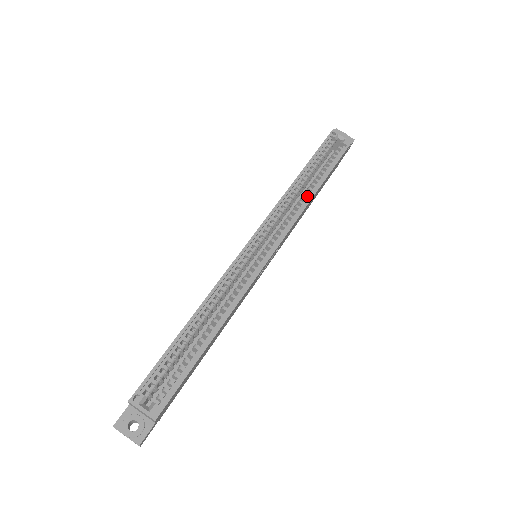
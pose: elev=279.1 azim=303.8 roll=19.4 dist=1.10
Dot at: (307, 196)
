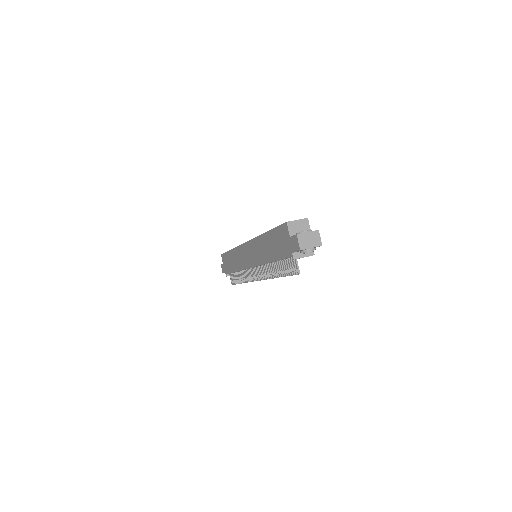
Dot at: occluded
